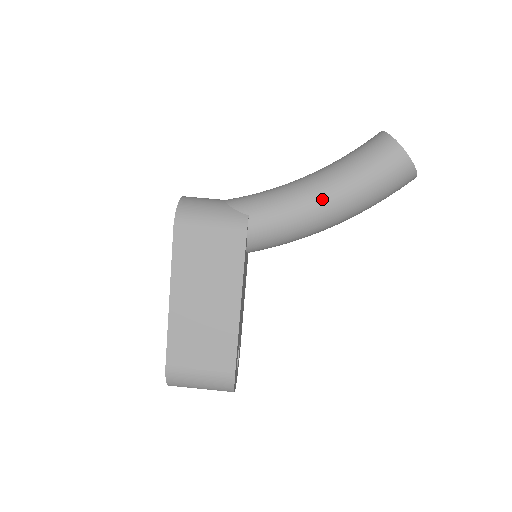
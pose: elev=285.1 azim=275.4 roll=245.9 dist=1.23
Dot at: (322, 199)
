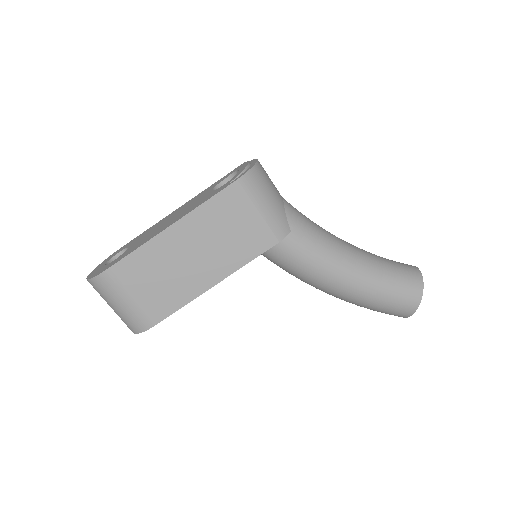
Dot at: (346, 274)
